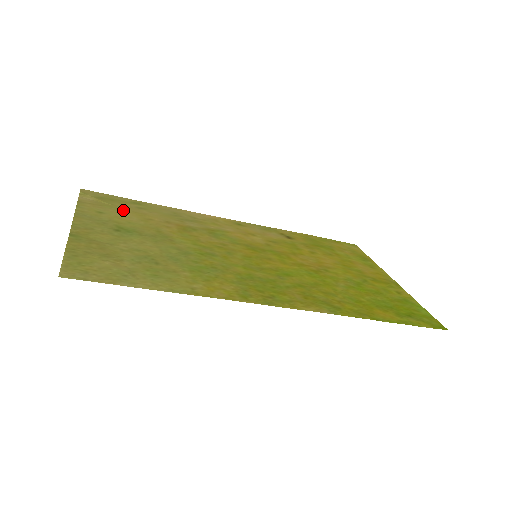
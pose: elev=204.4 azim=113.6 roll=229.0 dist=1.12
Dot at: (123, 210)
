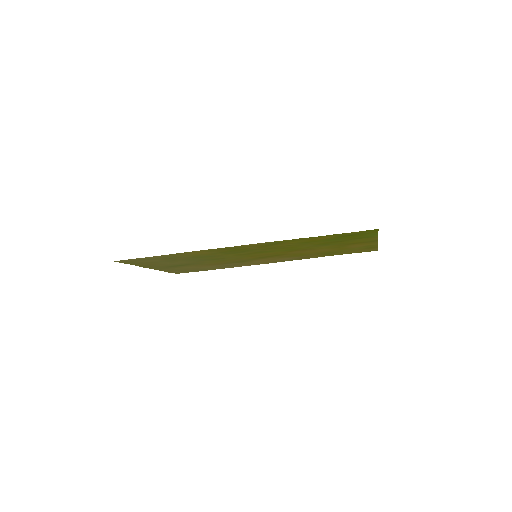
Dot at: (189, 269)
